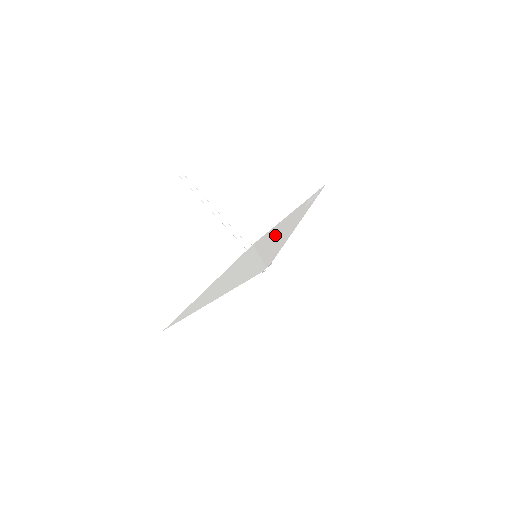
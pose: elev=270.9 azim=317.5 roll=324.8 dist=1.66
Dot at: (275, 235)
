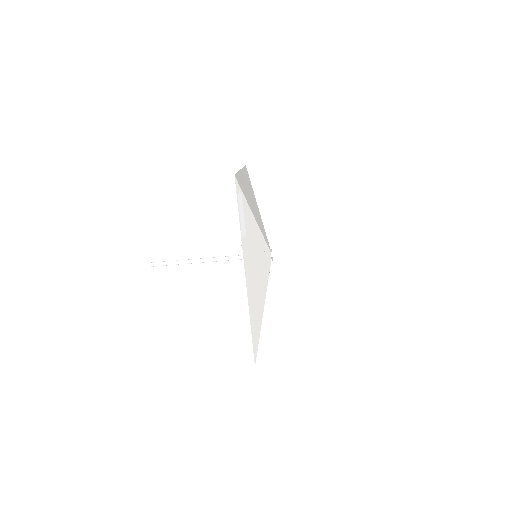
Dot at: (255, 303)
